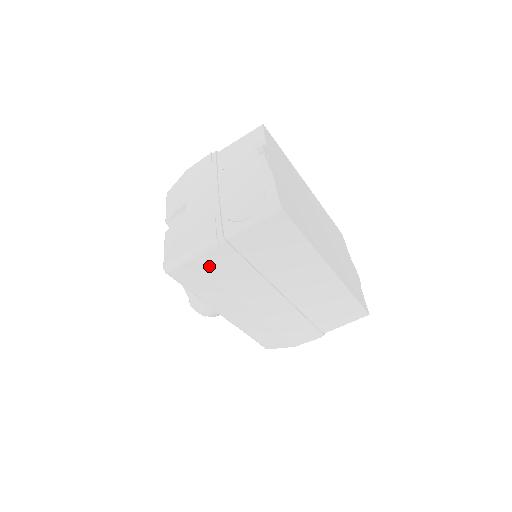
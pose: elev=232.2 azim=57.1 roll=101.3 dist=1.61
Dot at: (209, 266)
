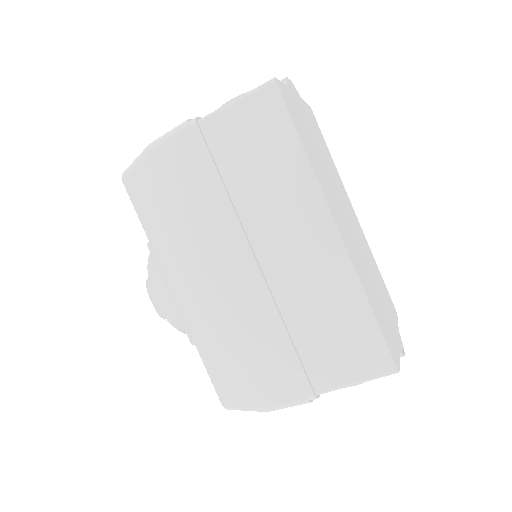
Dot at: (170, 168)
